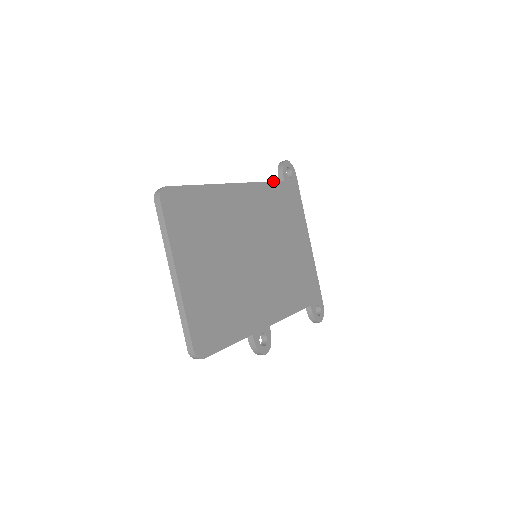
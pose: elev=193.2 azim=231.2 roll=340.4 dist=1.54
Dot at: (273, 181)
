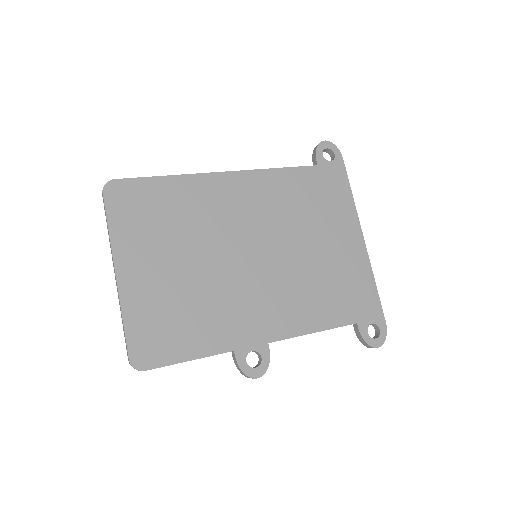
Dot at: occluded
